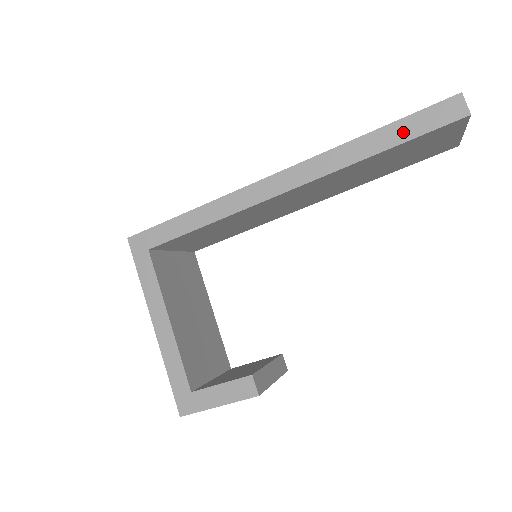
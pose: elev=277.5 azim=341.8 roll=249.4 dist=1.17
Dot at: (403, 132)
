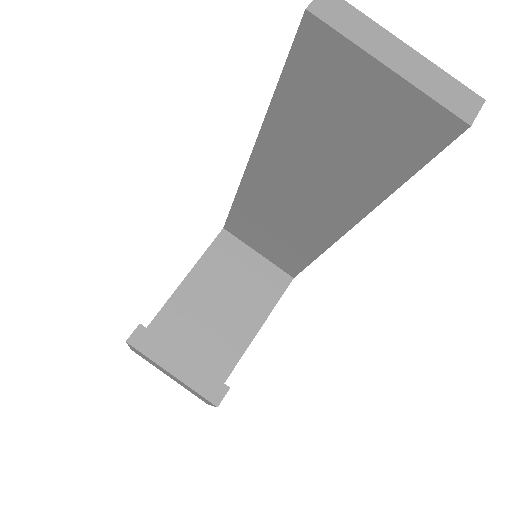
Dot at: occluded
